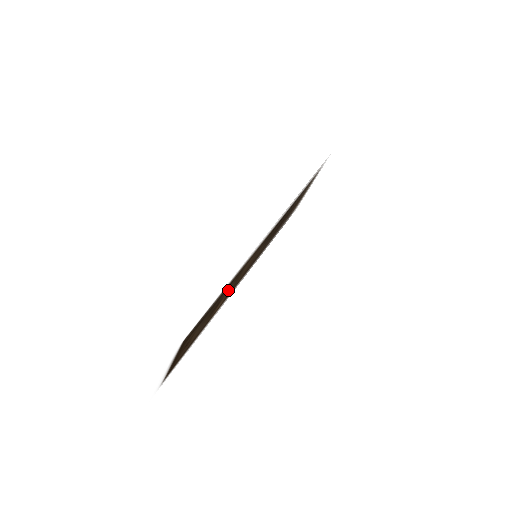
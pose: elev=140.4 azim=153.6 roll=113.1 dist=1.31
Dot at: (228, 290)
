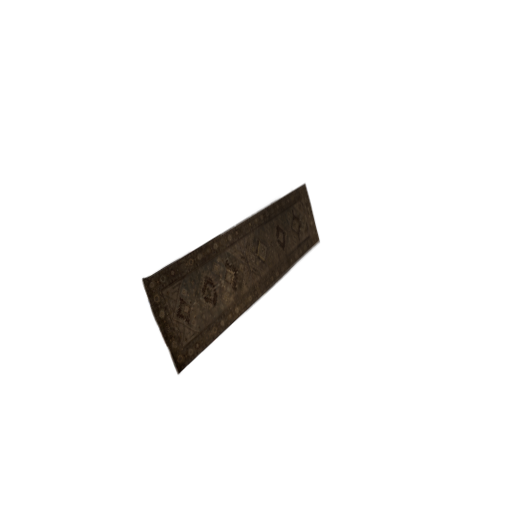
Dot at: (222, 275)
